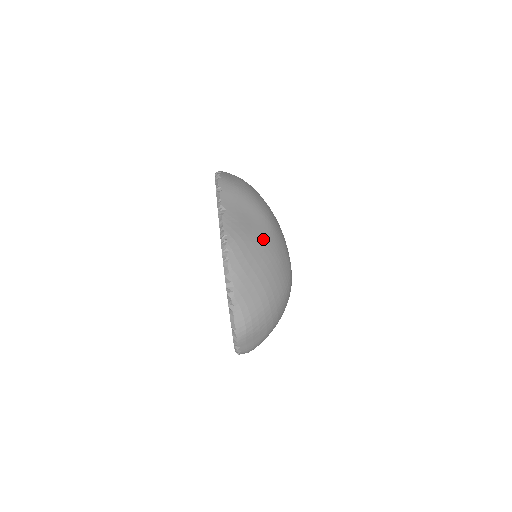
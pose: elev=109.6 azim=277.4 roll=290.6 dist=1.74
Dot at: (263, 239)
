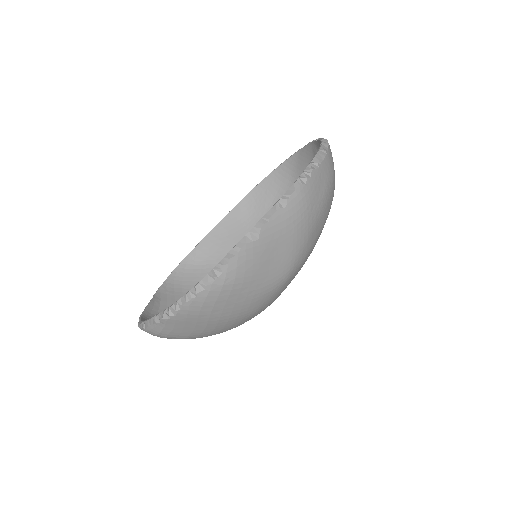
Dot at: (256, 295)
